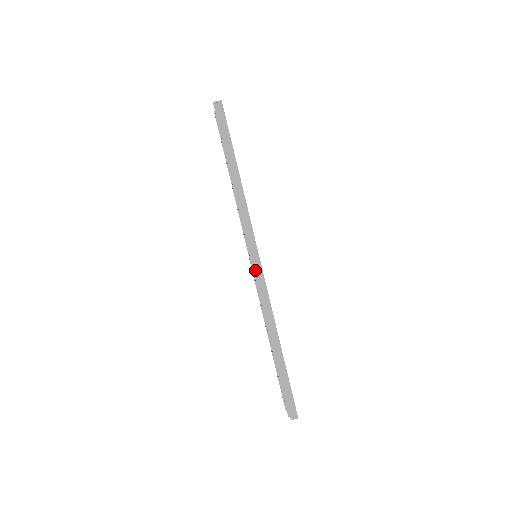
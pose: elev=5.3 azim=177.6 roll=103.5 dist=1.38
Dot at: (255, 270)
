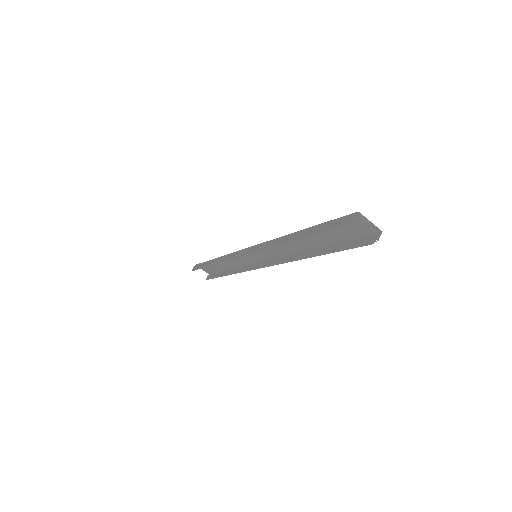
Dot at: (251, 252)
